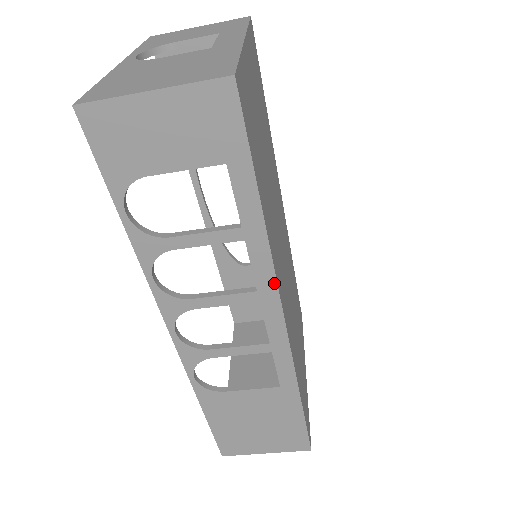
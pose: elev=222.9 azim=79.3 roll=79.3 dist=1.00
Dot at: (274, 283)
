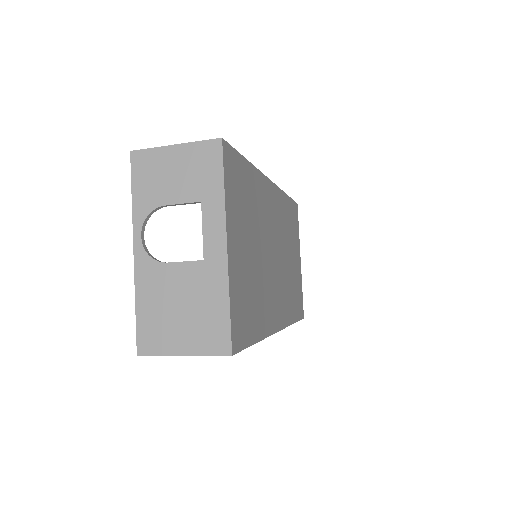
Dot at: (270, 335)
